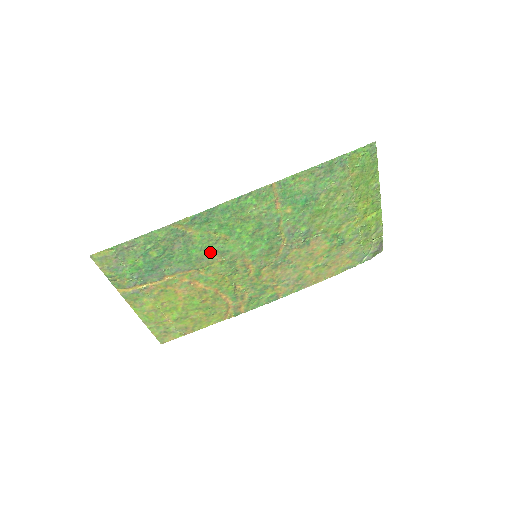
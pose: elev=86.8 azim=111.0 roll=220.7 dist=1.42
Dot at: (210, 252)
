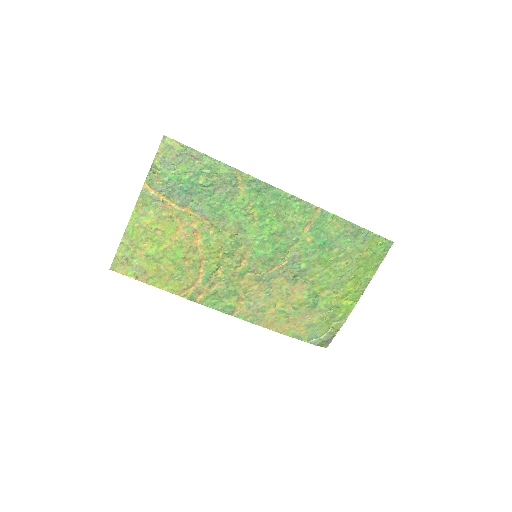
Dot at: (234, 219)
